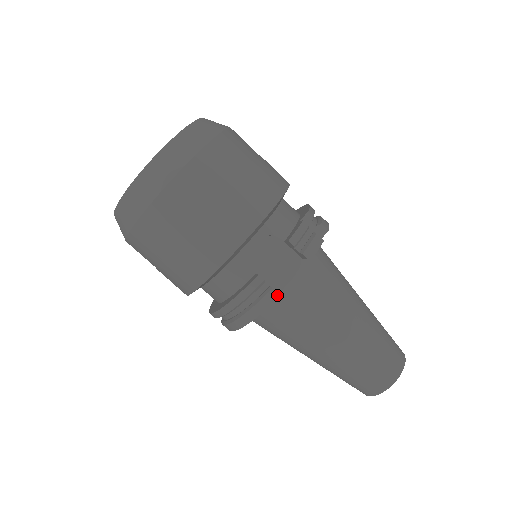
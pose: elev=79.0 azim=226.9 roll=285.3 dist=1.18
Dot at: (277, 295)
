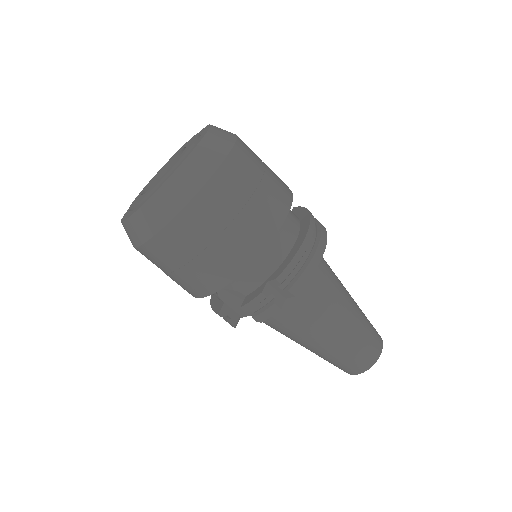
Dot at: (234, 327)
